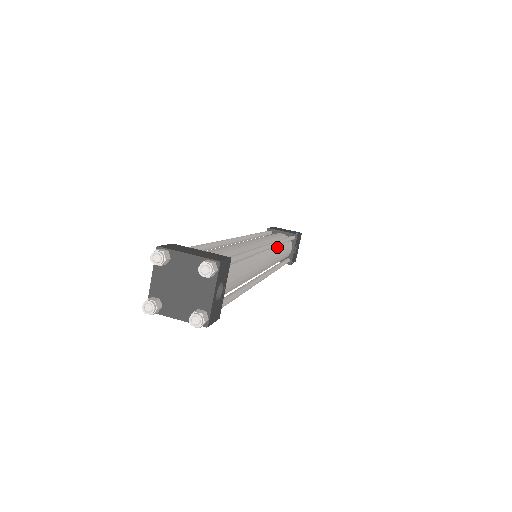
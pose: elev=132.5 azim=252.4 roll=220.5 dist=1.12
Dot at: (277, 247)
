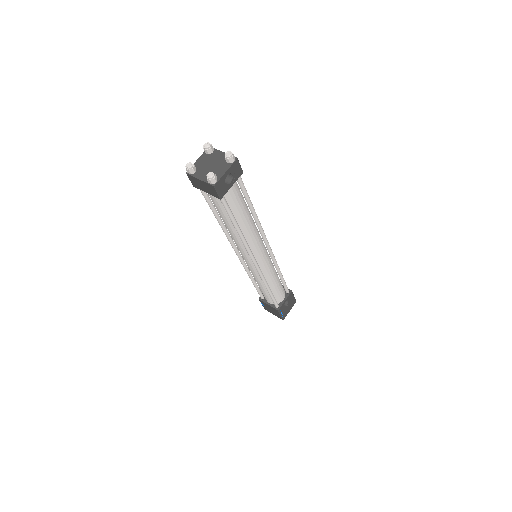
Dot at: (273, 266)
